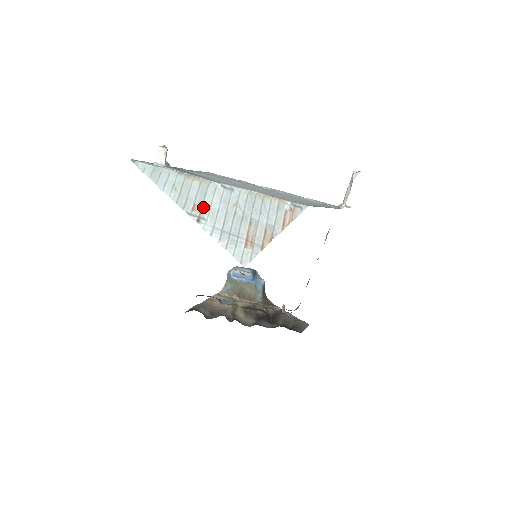
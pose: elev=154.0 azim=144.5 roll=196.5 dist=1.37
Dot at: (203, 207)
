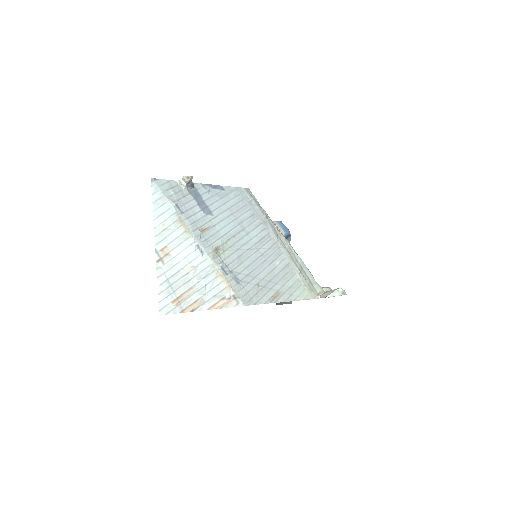
Dot at: (170, 253)
